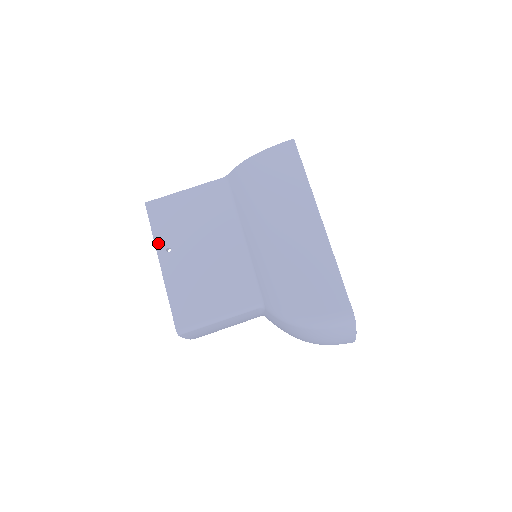
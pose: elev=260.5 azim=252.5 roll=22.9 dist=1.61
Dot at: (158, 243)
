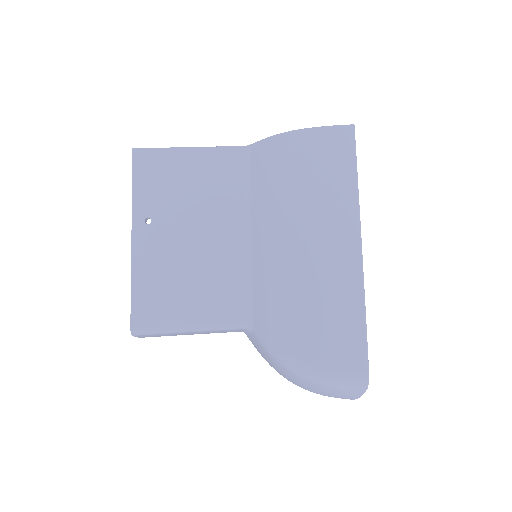
Dot at: (136, 207)
